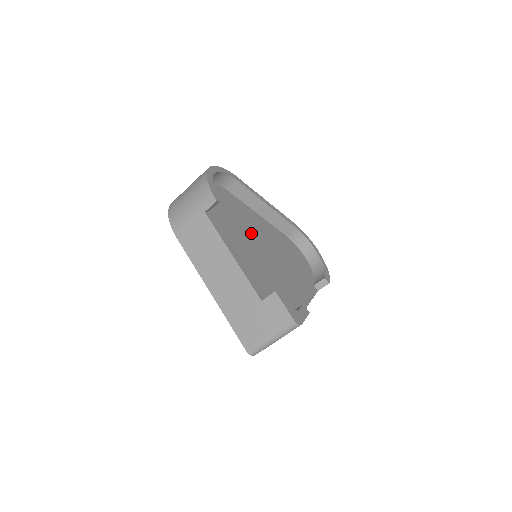
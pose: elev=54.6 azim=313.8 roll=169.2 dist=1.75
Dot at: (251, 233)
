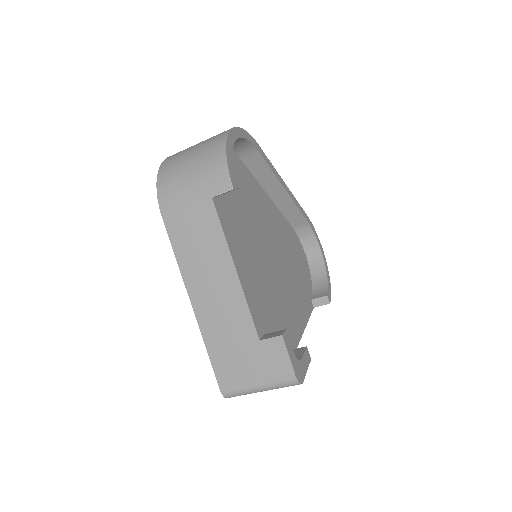
Dot at: (259, 228)
